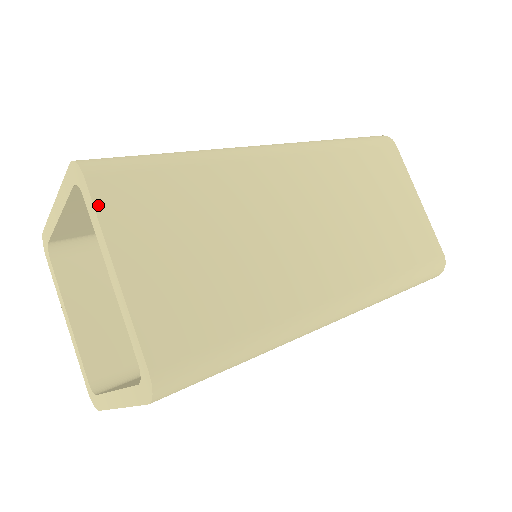
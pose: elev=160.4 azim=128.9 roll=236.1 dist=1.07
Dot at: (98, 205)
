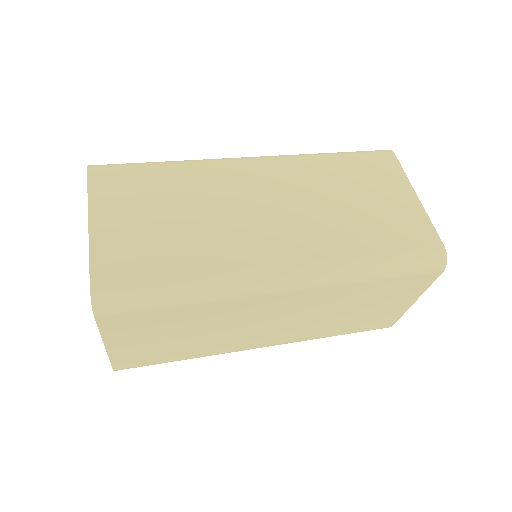
Dot at: (91, 186)
